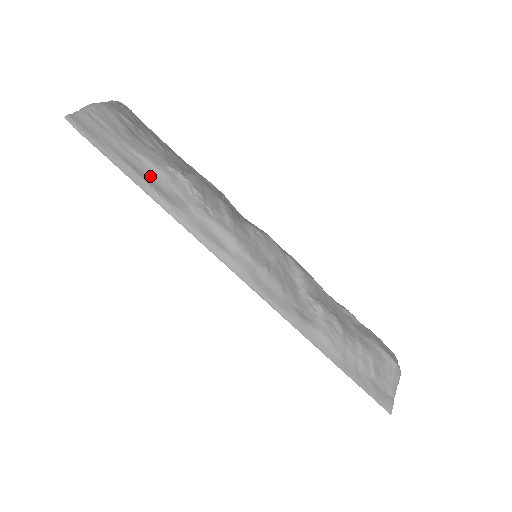
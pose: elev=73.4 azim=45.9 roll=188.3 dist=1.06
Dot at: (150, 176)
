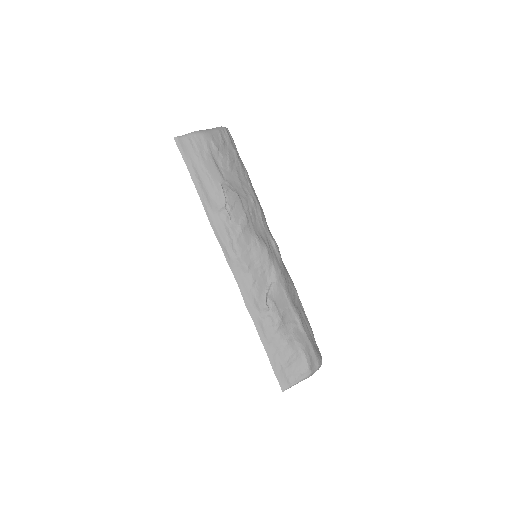
Dot at: (206, 185)
